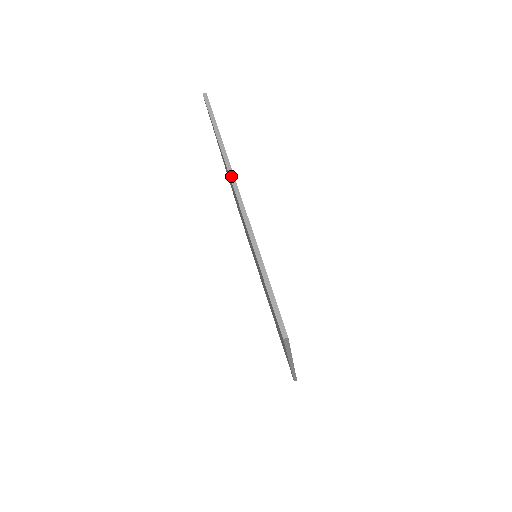
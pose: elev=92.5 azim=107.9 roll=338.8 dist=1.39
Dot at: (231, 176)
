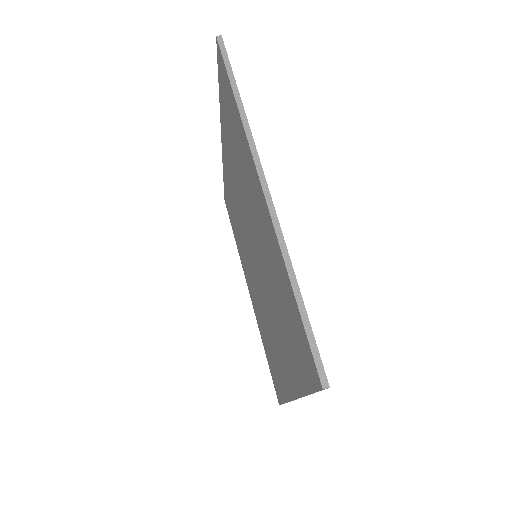
Dot at: (253, 152)
